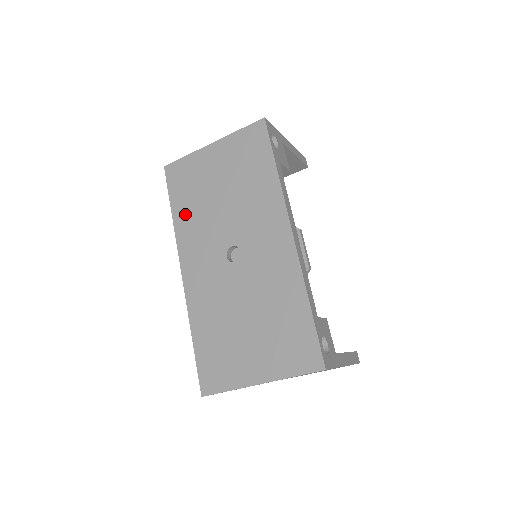
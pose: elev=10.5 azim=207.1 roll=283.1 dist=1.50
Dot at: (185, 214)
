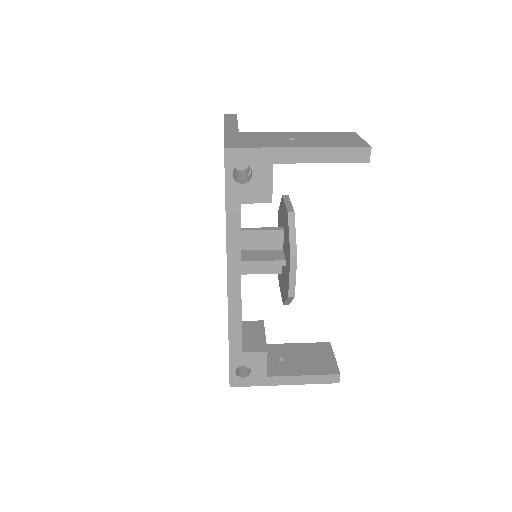
Dot at: occluded
